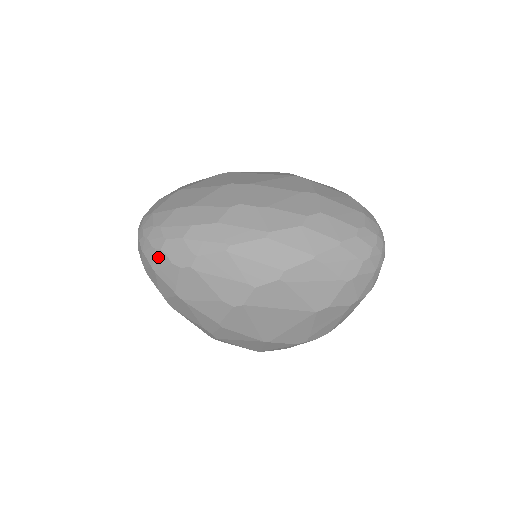
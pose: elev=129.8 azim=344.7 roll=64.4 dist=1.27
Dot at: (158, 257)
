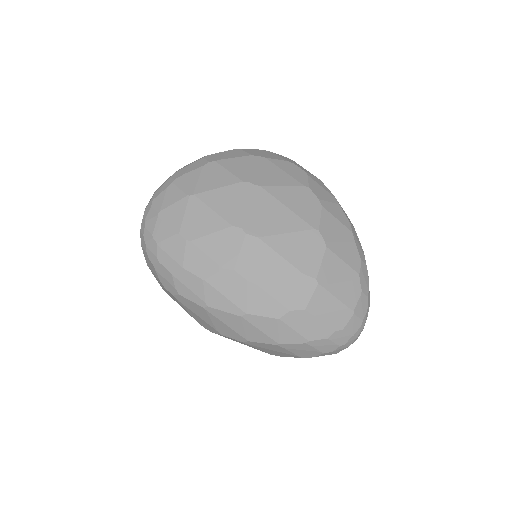
Dot at: (150, 265)
